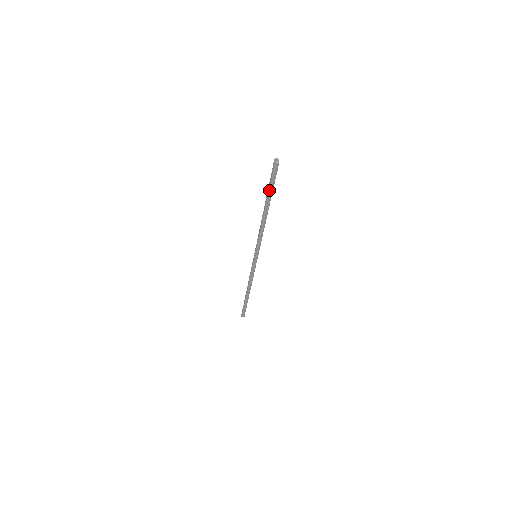
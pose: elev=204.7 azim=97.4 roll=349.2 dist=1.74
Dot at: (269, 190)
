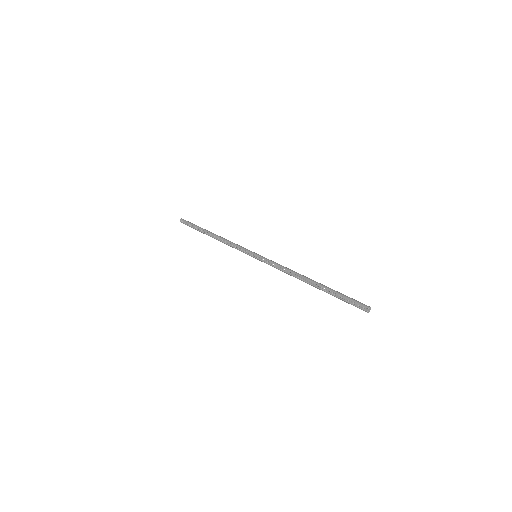
Dot at: (335, 296)
